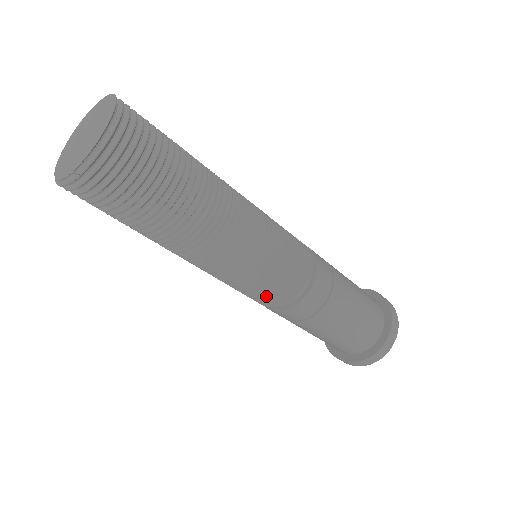
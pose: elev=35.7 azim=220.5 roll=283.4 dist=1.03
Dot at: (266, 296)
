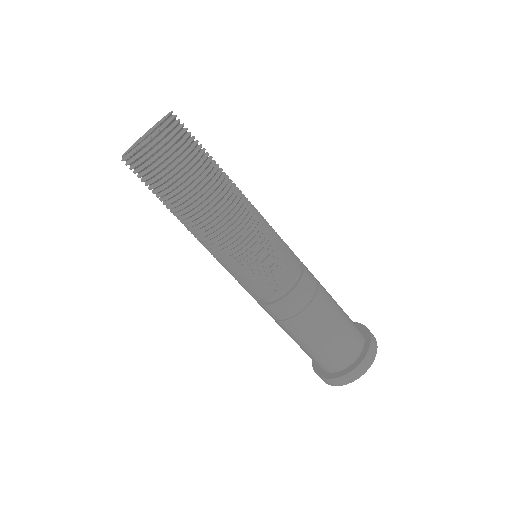
Dot at: (255, 286)
